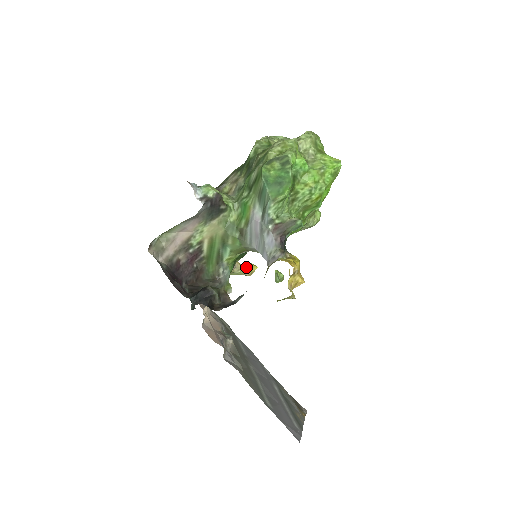
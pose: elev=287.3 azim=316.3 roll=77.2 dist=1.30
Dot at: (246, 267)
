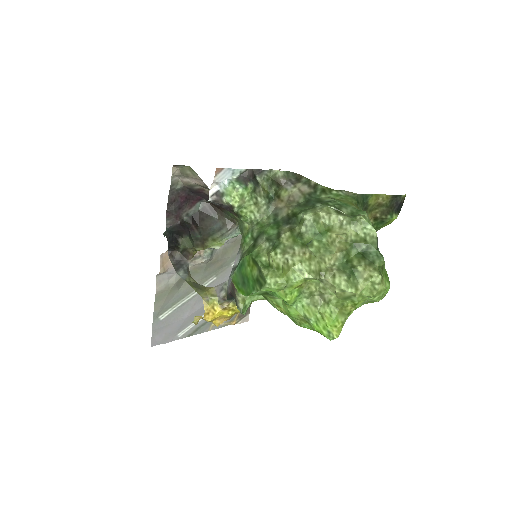
Dot at: occluded
